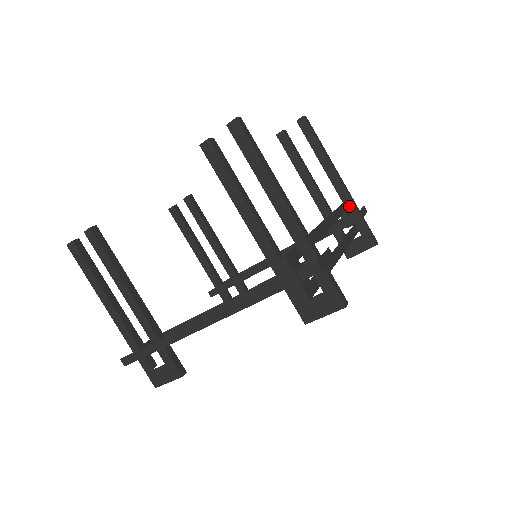
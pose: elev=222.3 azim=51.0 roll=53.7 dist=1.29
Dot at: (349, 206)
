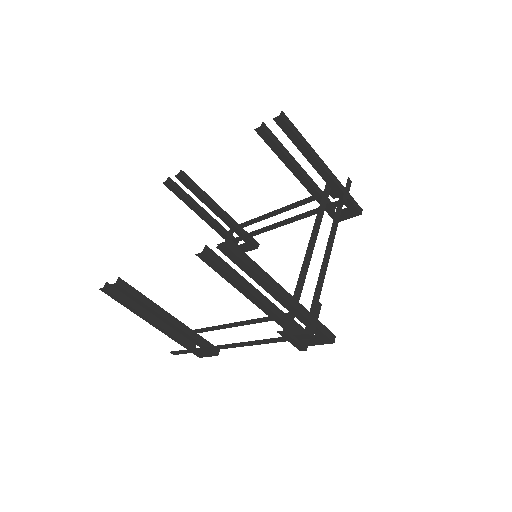
Dot at: (334, 187)
